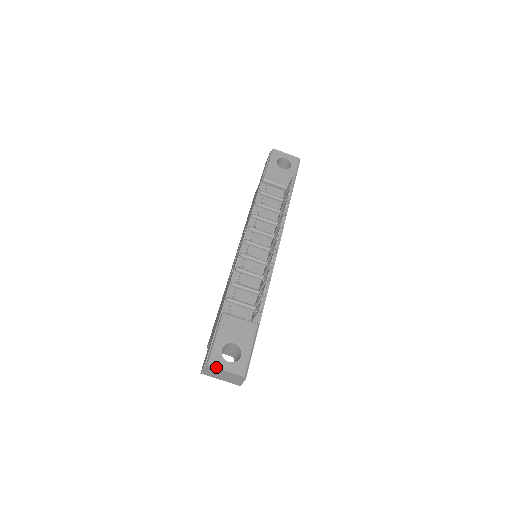
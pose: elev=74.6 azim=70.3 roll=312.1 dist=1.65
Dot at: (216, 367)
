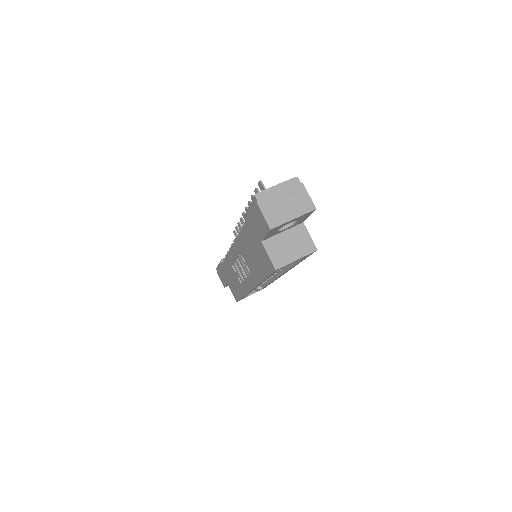
Dot at: (264, 190)
